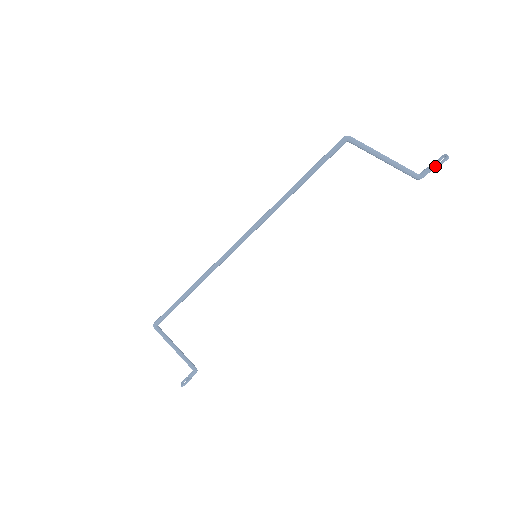
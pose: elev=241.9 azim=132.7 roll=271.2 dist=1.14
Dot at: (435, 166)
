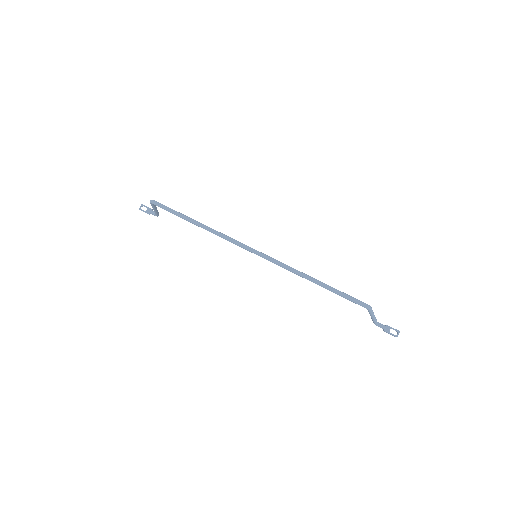
Dot at: (387, 332)
